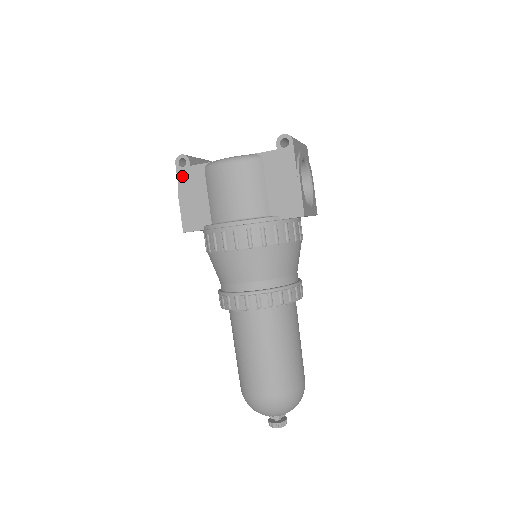
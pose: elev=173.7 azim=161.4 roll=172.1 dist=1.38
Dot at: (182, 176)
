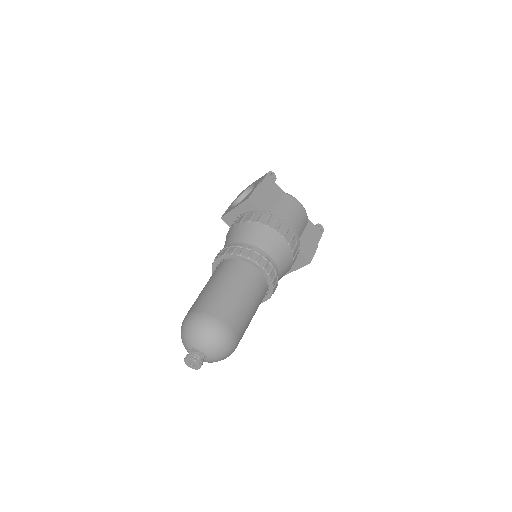
Dot at: (268, 180)
